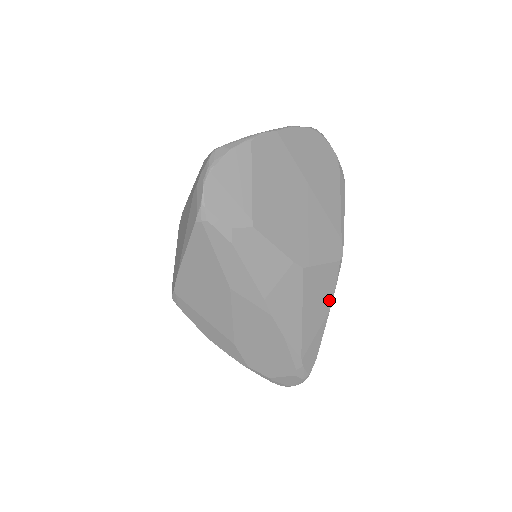
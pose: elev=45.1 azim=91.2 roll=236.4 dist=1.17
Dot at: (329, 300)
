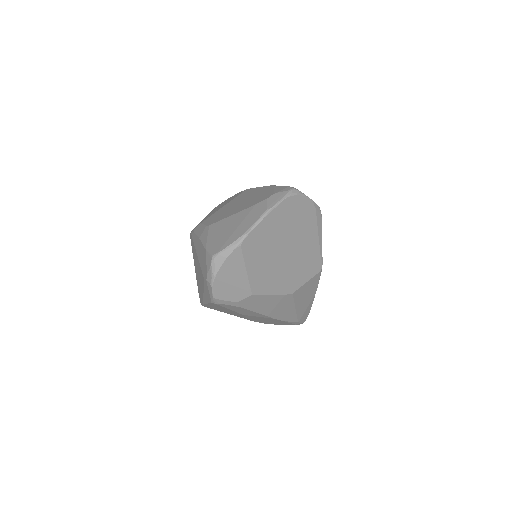
Dot at: (314, 290)
